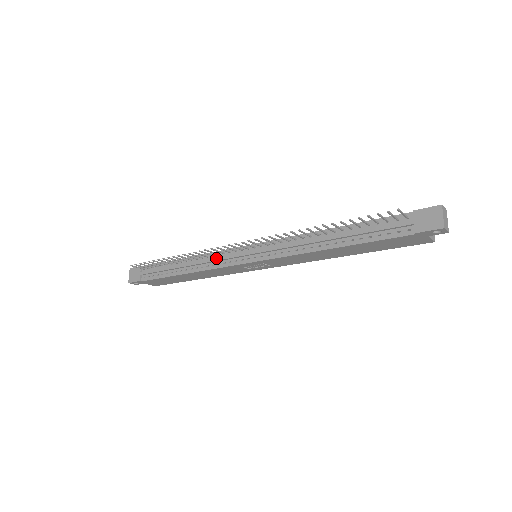
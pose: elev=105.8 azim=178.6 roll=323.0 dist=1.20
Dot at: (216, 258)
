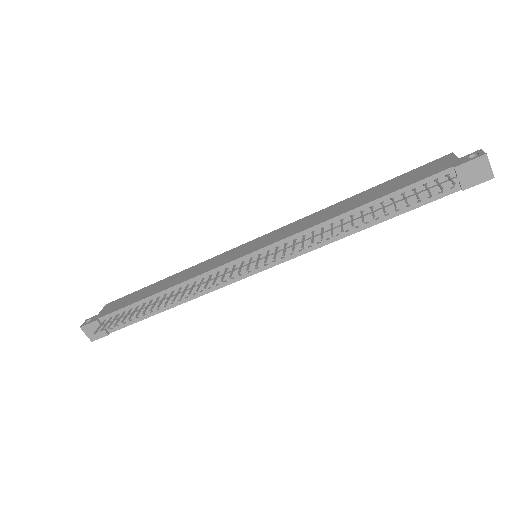
Dot at: (211, 281)
